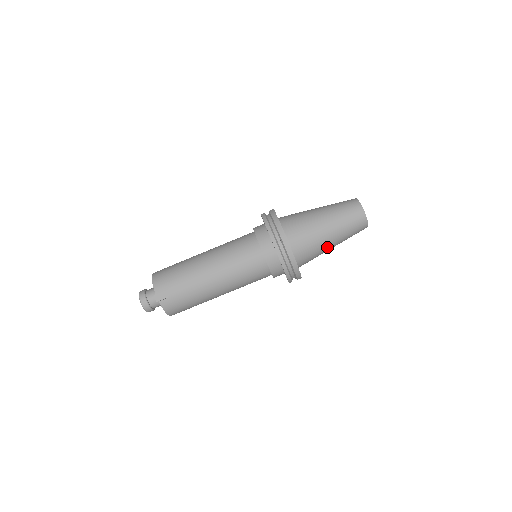
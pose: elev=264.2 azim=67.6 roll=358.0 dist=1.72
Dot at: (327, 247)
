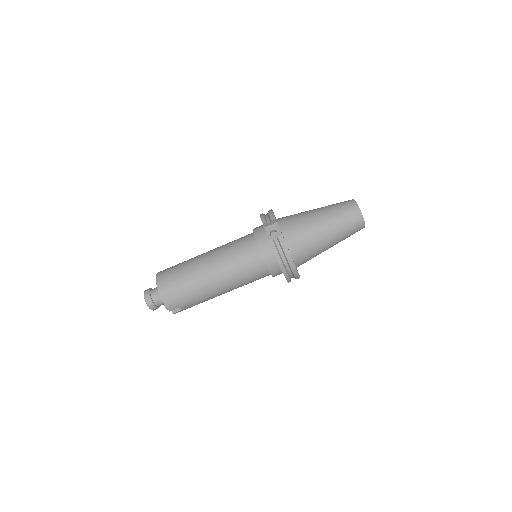
Dot at: occluded
